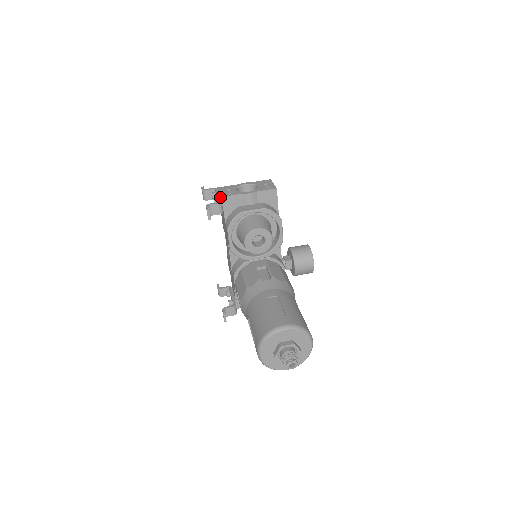
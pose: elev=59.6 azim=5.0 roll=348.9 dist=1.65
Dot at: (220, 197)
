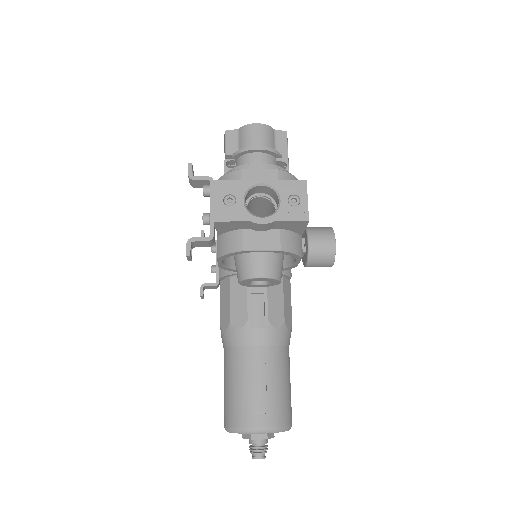
Dot at: (213, 219)
